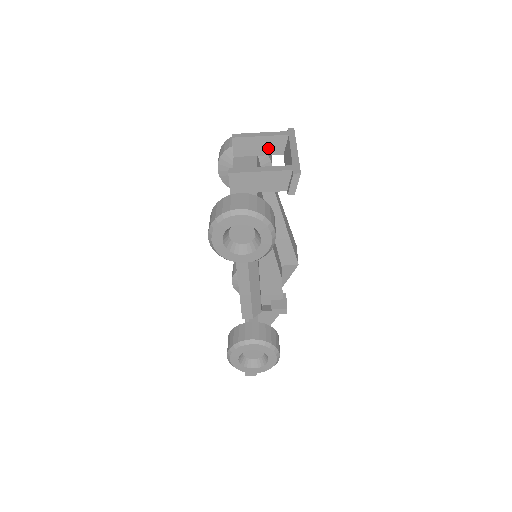
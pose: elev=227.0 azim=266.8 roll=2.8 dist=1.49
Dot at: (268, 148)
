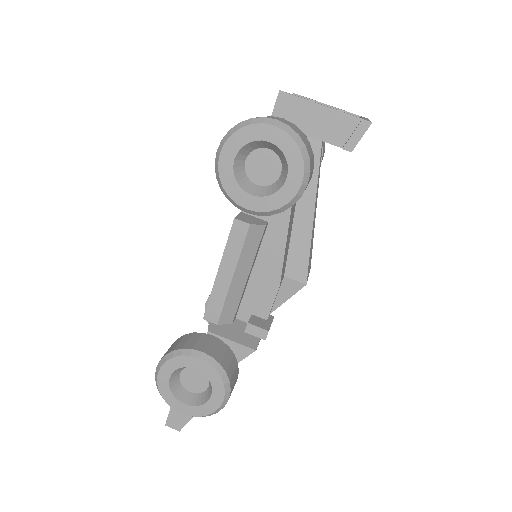
Dot at: occluded
